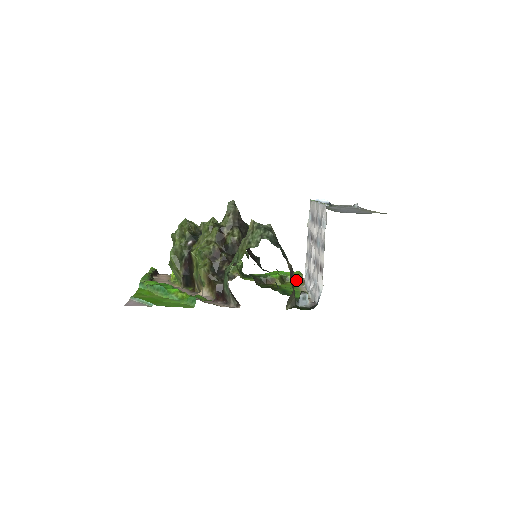
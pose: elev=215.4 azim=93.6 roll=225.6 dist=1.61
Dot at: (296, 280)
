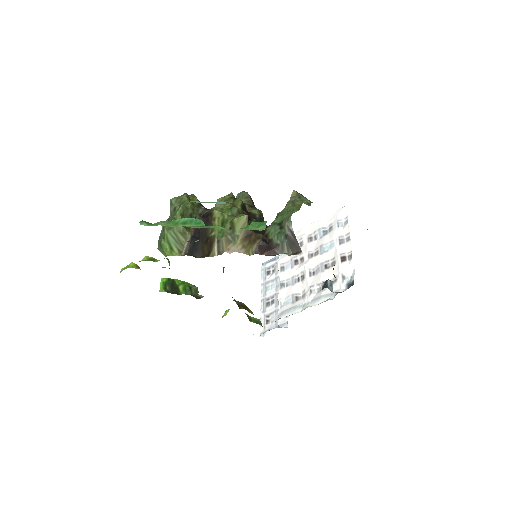
Dot at: (258, 323)
